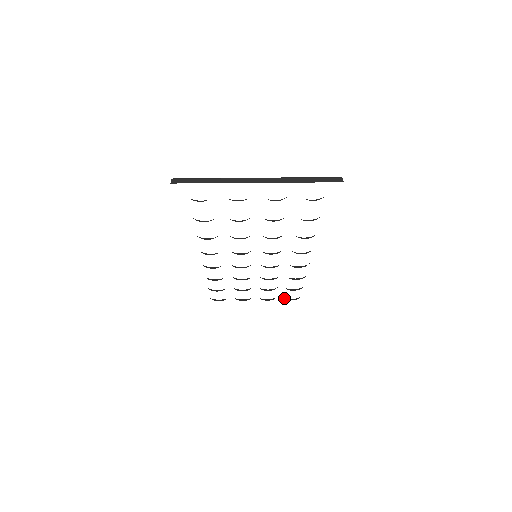
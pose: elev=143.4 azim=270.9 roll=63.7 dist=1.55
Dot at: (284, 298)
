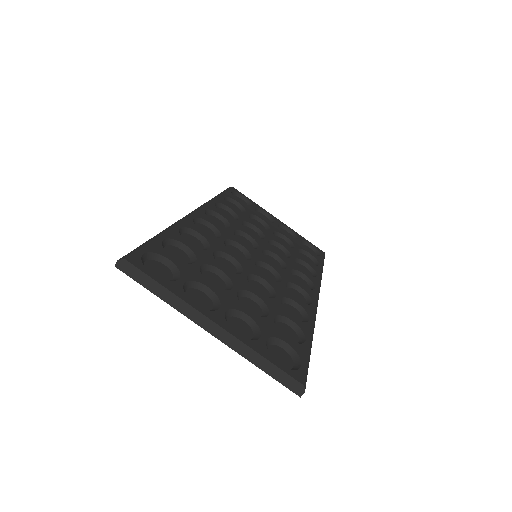
Dot at: (304, 242)
